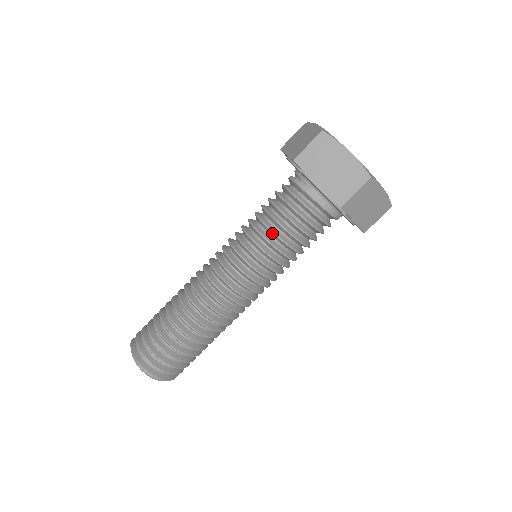
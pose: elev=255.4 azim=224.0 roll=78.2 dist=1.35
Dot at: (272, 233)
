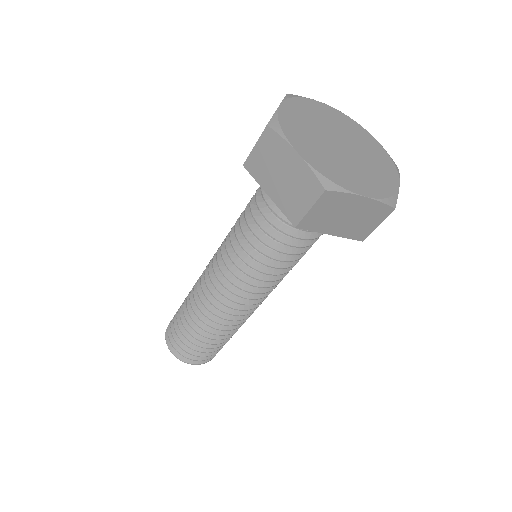
Dot at: (249, 242)
